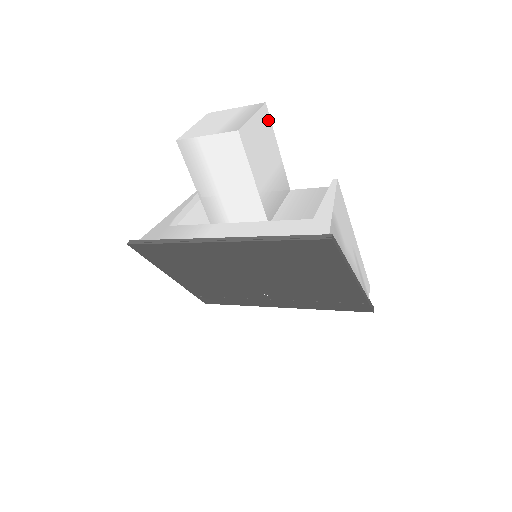
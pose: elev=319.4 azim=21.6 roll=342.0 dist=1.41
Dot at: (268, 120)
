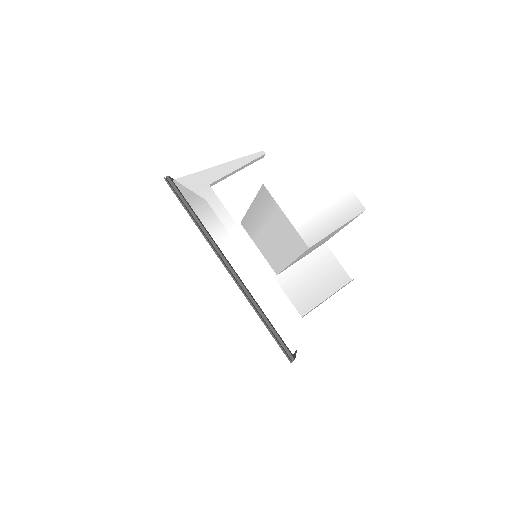
Dot at: (354, 218)
